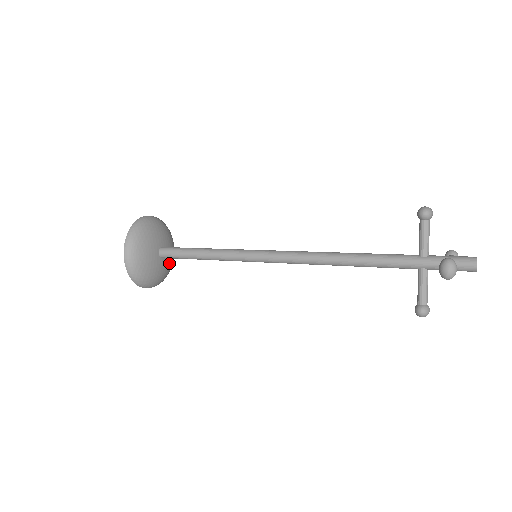
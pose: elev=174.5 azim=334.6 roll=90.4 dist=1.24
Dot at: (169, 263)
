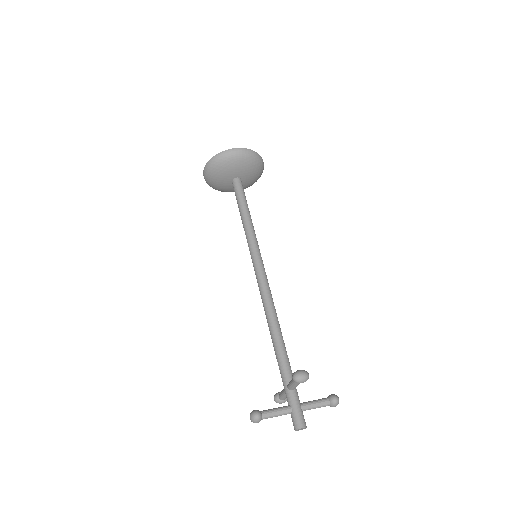
Dot at: (246, 185)
